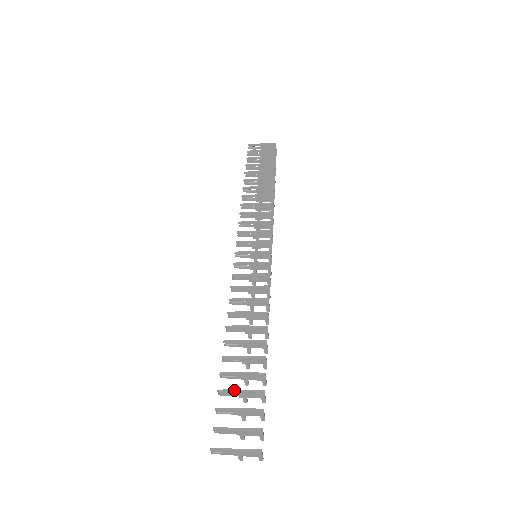
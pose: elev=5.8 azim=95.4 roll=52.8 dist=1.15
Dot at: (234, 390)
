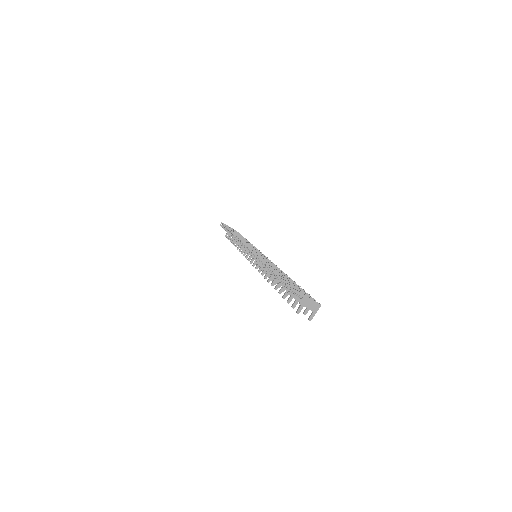
Dot at: (288, 280)
